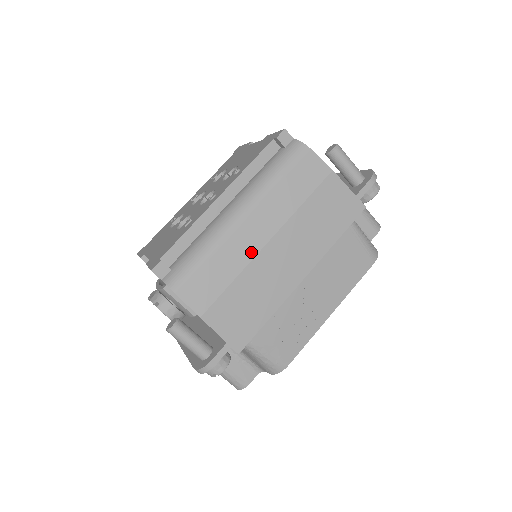
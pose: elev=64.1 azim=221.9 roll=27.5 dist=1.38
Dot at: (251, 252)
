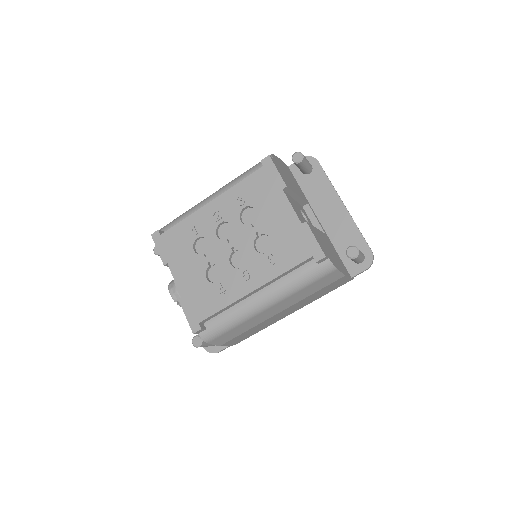
Dot at: (265, 319)
